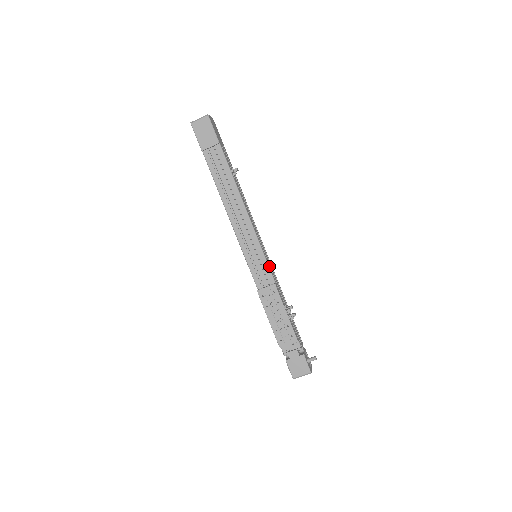
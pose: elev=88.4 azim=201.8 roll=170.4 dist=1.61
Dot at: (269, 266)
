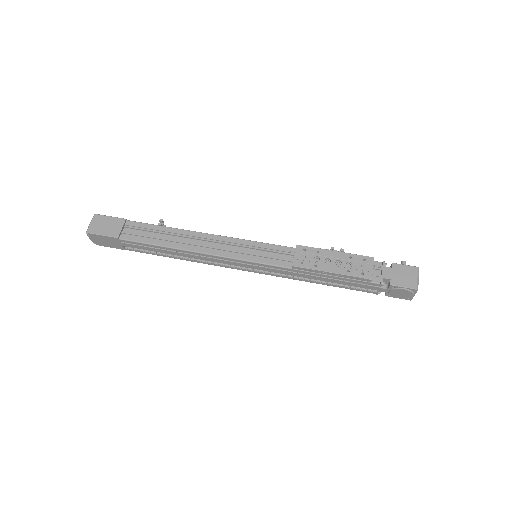
Dot at: (275, 246)
